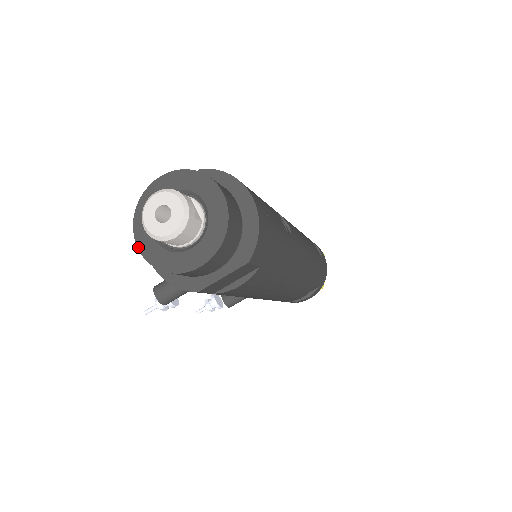
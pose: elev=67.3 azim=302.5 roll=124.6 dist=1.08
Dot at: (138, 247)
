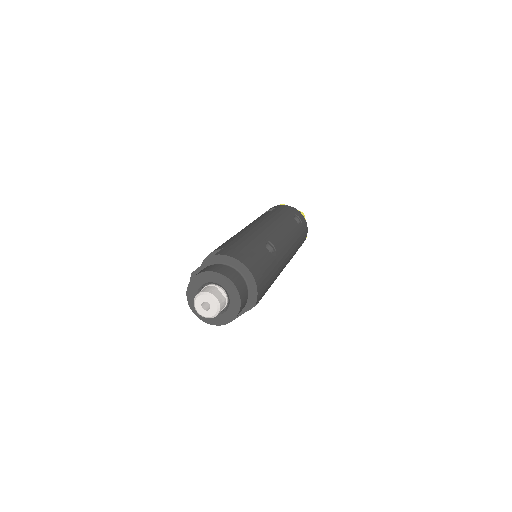
Dot at: (194, 313)
